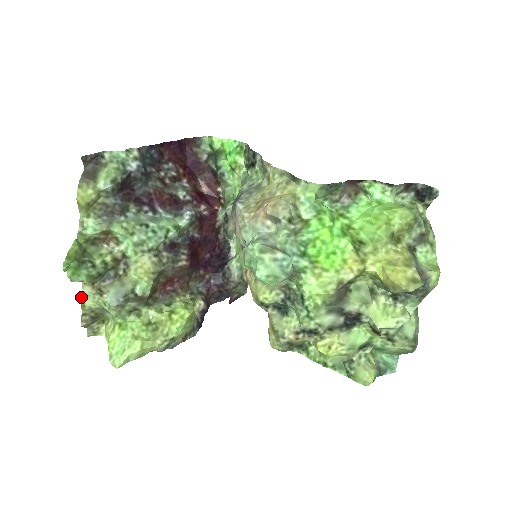
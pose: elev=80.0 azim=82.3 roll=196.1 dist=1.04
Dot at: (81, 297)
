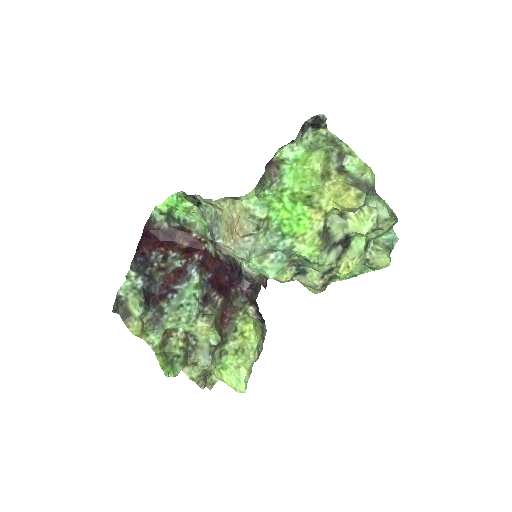
Dot at: occluded
